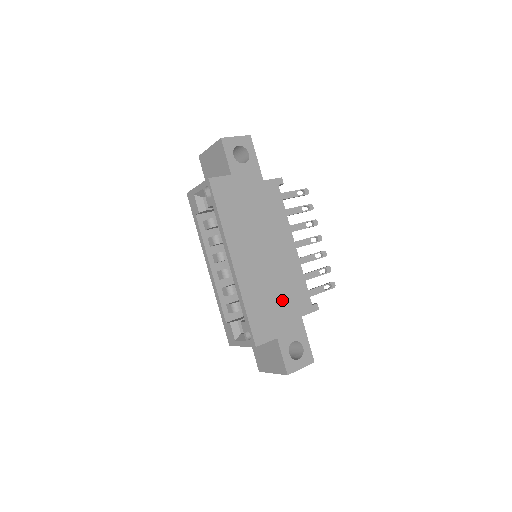
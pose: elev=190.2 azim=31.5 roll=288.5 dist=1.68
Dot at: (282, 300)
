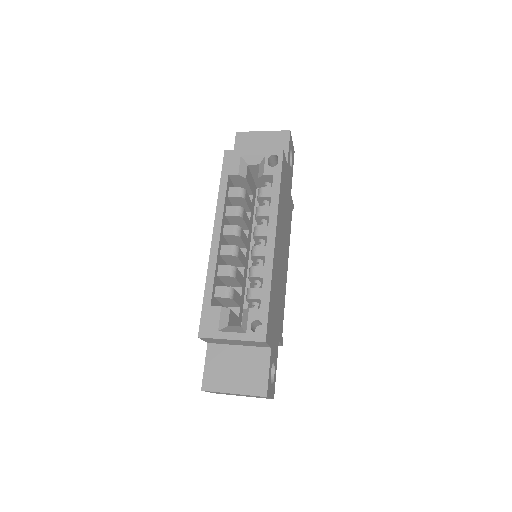
Dot at: (278, 311)
